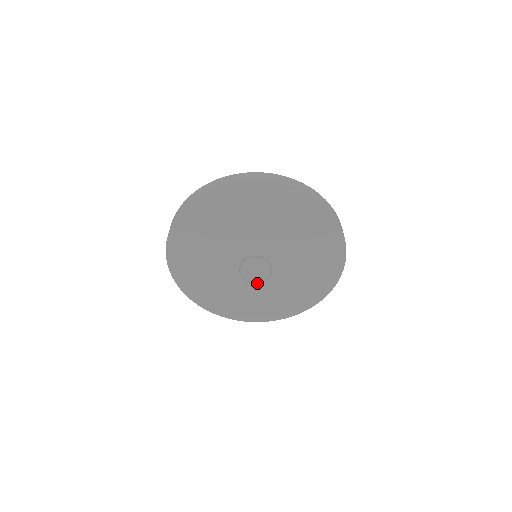
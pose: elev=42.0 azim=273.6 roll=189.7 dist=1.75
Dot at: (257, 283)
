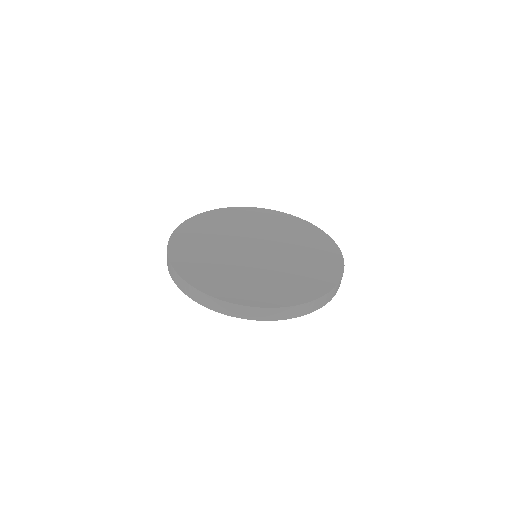
Dot at: occluded
